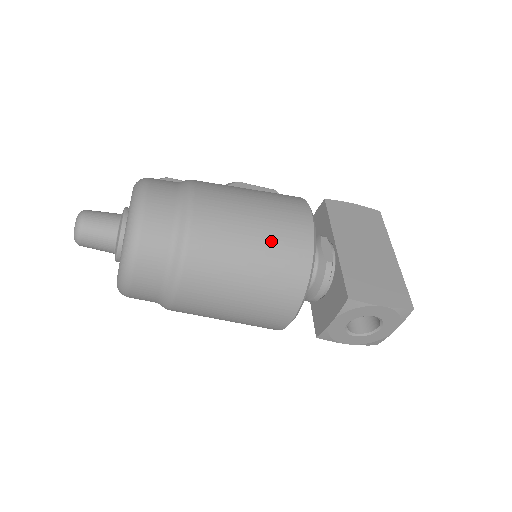
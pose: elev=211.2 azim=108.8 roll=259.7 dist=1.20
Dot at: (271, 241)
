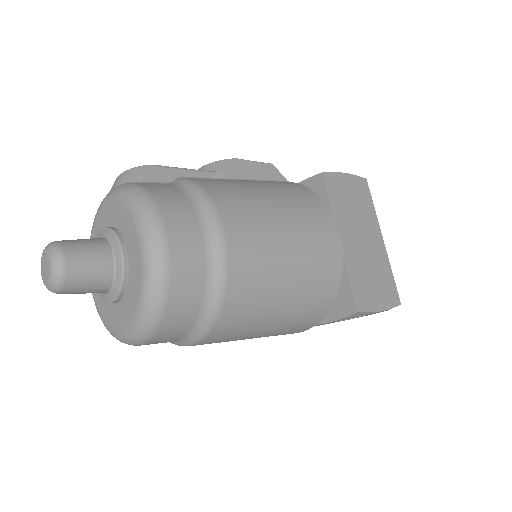
Dot at: (306, 278)
